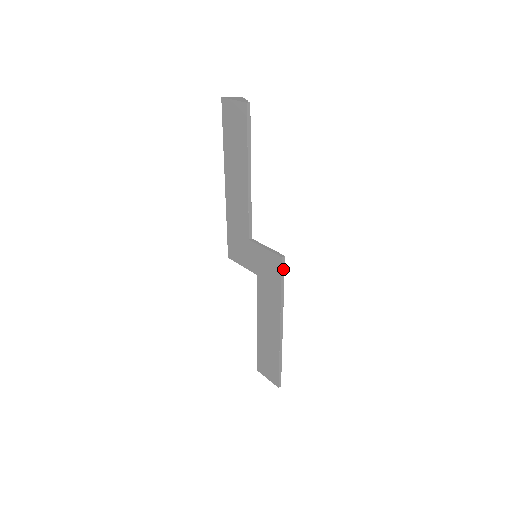
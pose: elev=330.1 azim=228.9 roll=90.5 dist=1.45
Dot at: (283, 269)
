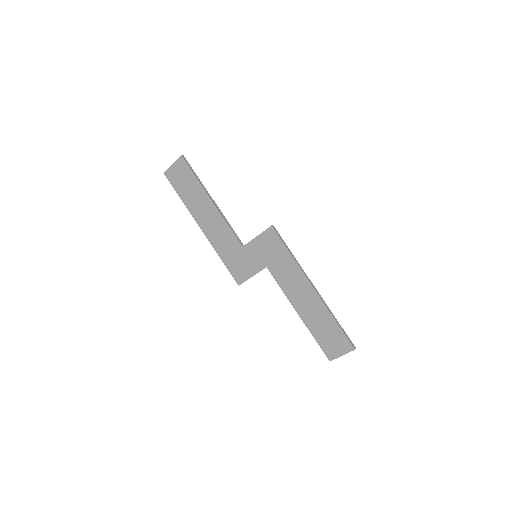
Dot at: (279, 235)
